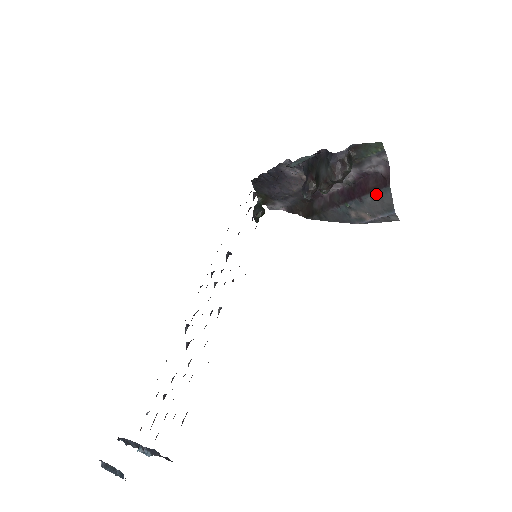
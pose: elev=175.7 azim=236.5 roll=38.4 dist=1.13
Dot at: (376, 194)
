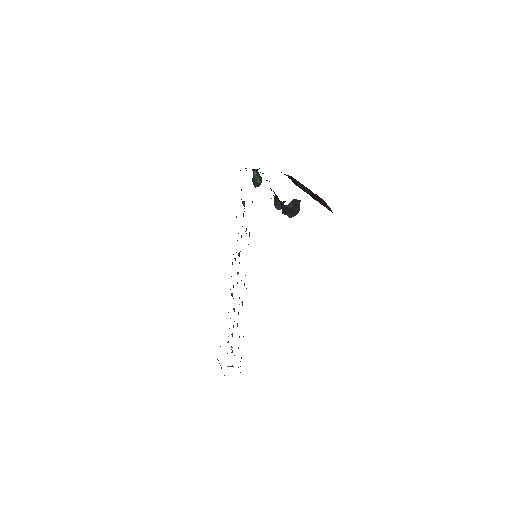
Dot at: occluded
